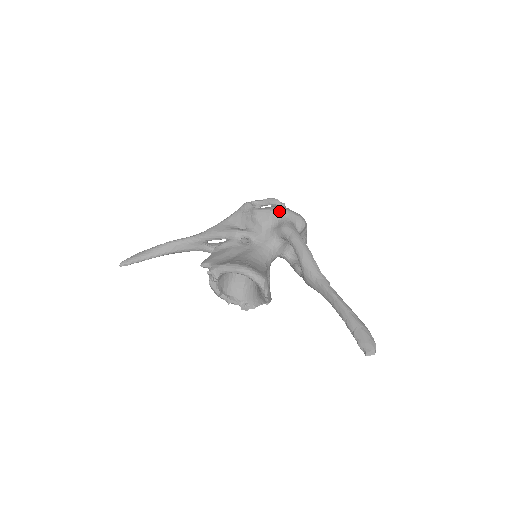
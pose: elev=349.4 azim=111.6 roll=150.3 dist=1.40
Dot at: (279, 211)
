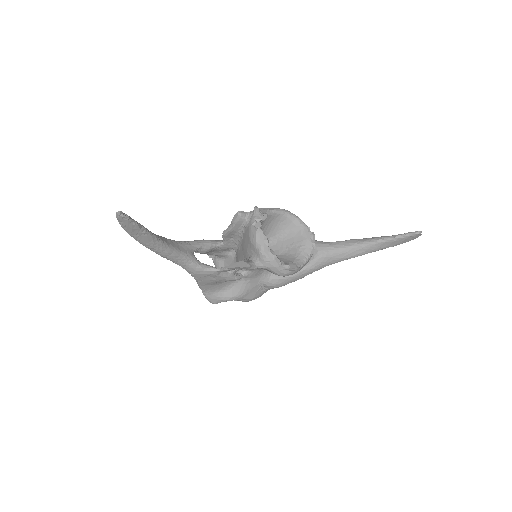
Dot at: occluded
